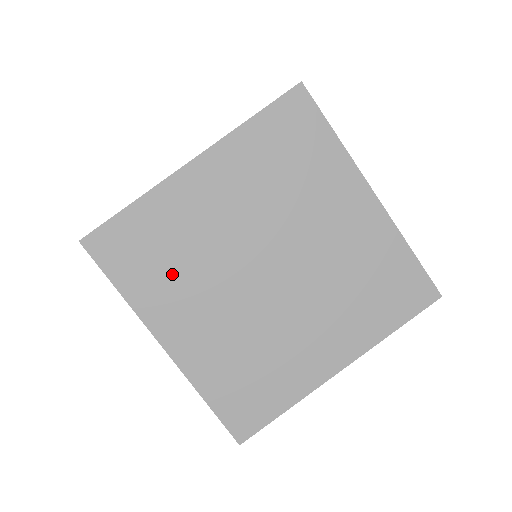
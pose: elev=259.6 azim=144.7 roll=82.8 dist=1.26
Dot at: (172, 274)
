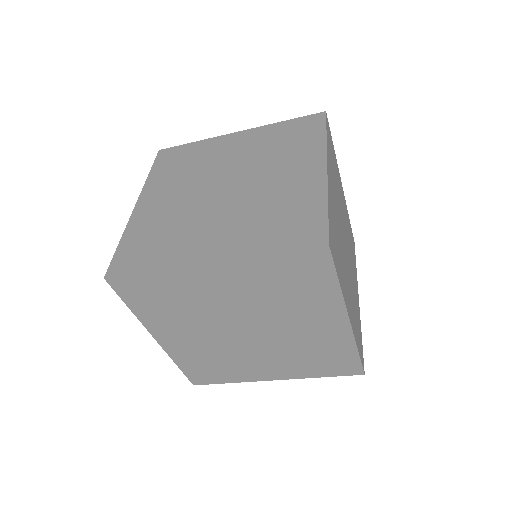
Dot at: (178, 174)
